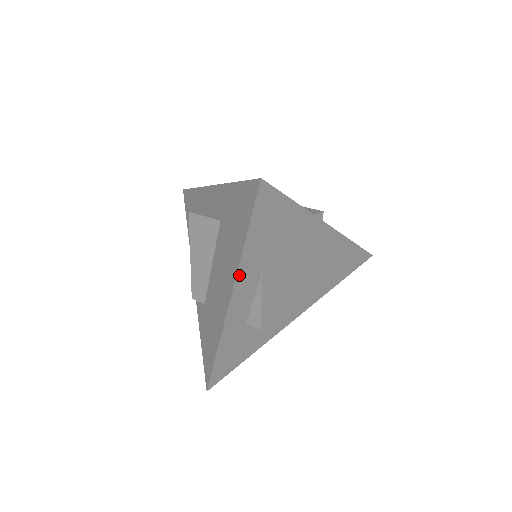
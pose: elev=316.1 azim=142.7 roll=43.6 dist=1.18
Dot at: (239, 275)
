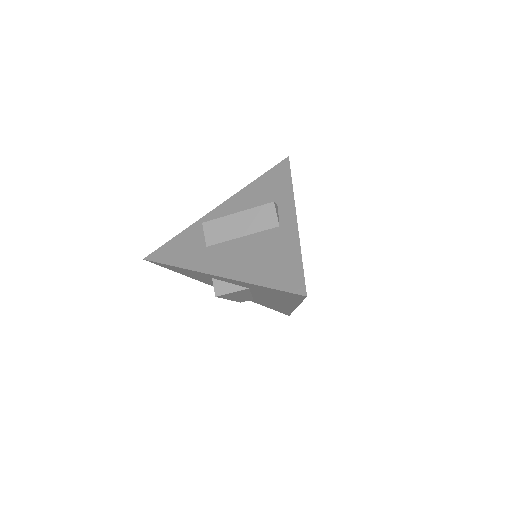
Dot at: occluded
